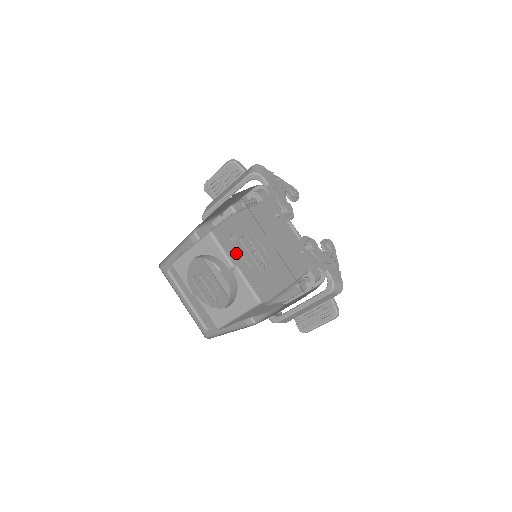
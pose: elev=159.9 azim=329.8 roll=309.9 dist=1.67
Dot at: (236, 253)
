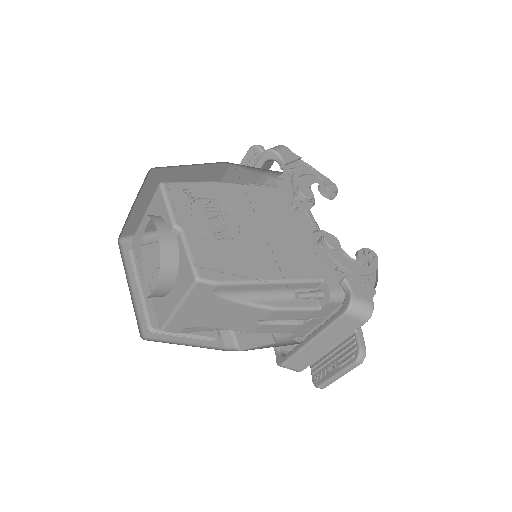
Dot at: (190, 215)
